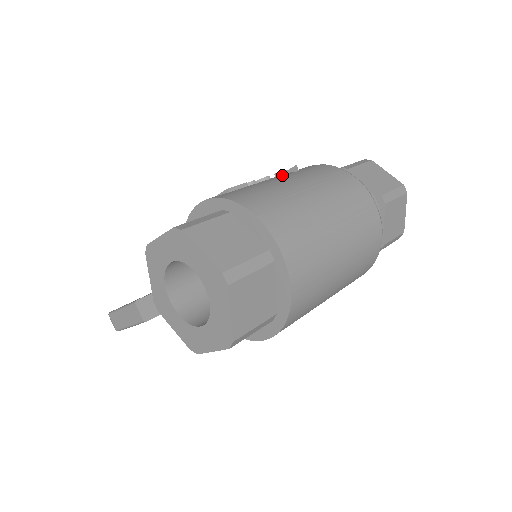
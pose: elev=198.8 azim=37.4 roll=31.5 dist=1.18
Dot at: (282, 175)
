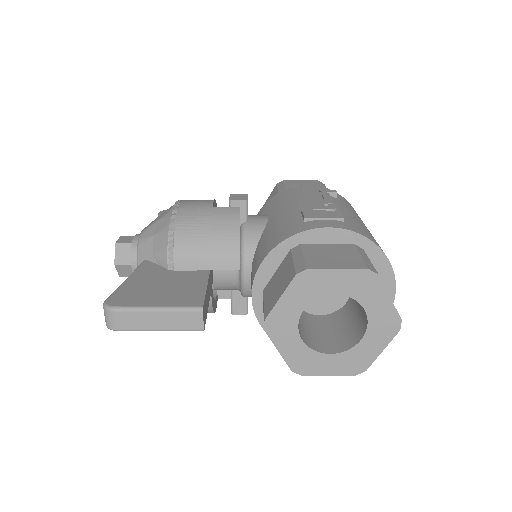
Dot at: (333, 200)
